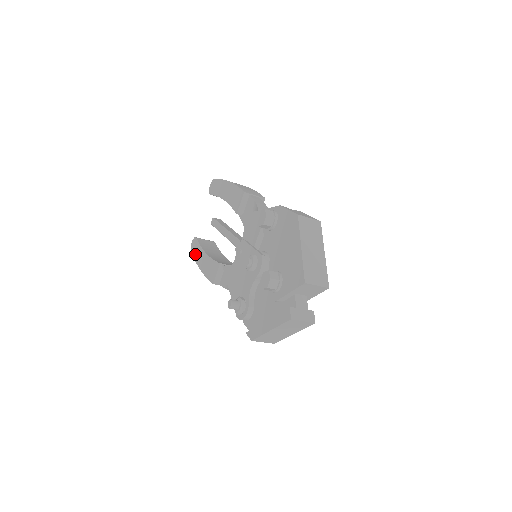
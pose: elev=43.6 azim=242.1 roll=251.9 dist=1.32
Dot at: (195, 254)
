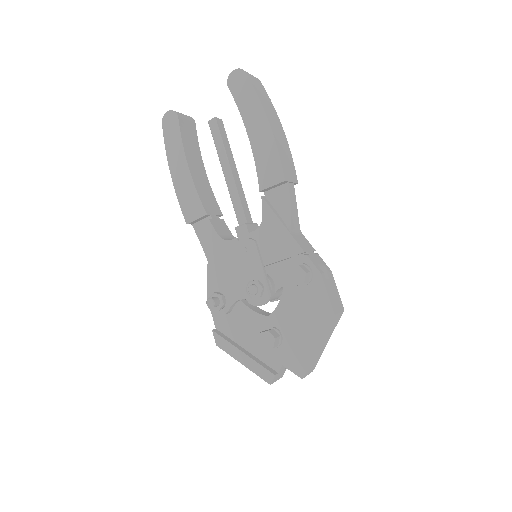
Dot at: (169, 140)
